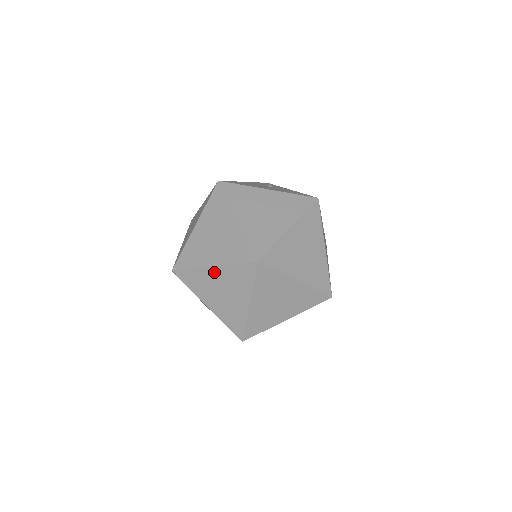
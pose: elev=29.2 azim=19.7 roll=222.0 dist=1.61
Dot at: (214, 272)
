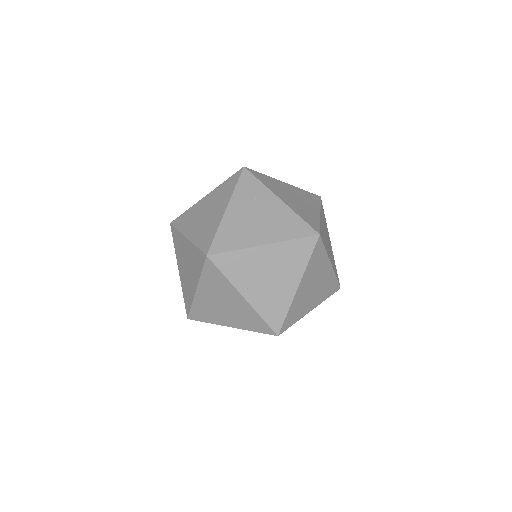
Dot at: (202, 294)
